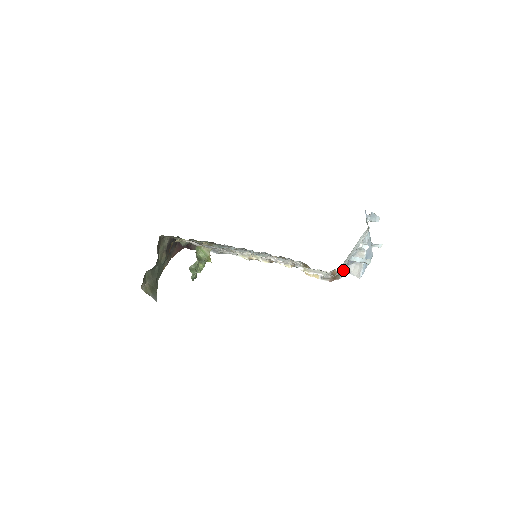
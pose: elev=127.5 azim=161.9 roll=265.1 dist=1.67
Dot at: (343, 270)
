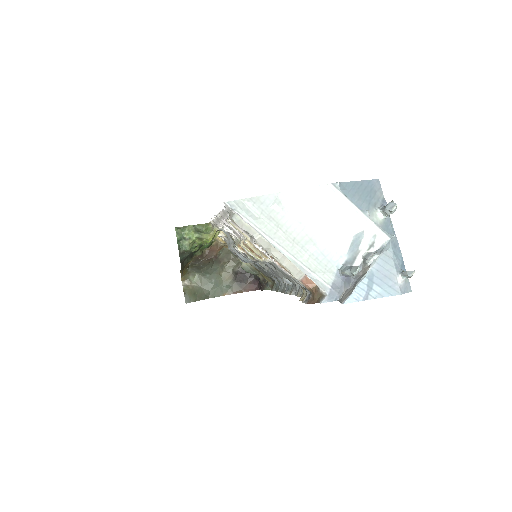
Dot at: (331, 291)
